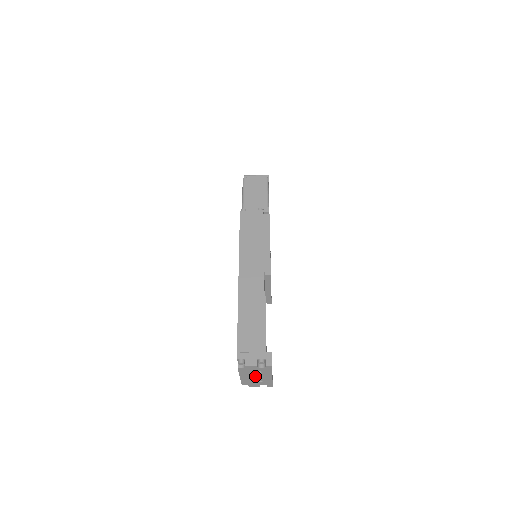
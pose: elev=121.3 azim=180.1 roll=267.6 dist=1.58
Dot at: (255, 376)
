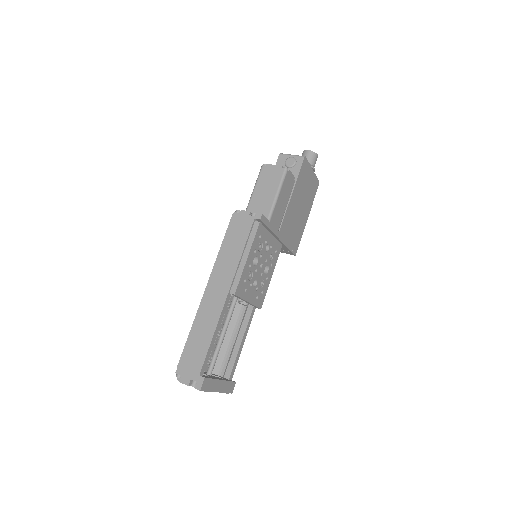
Dot at: occluded
